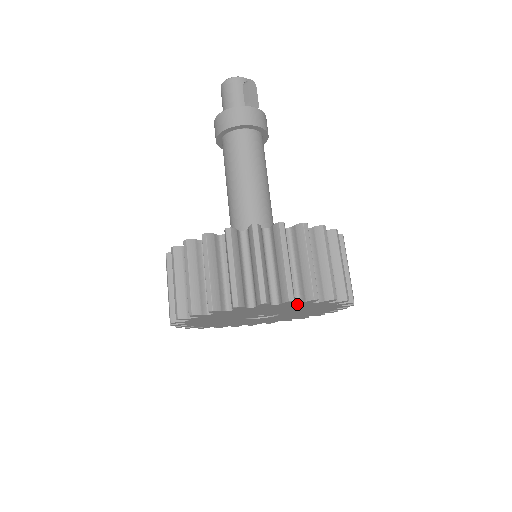
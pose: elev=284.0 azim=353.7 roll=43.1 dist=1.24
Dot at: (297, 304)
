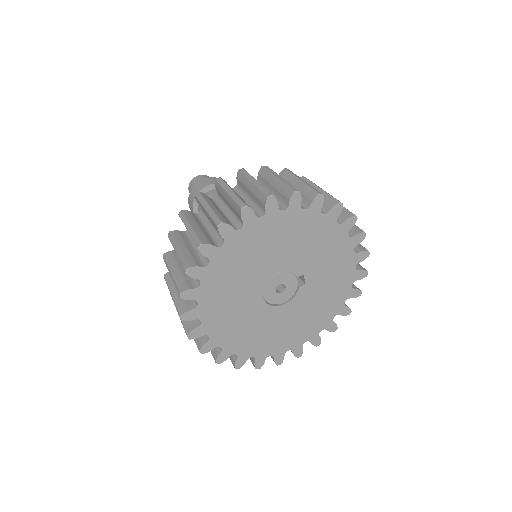
Dot at: (345, 242)
